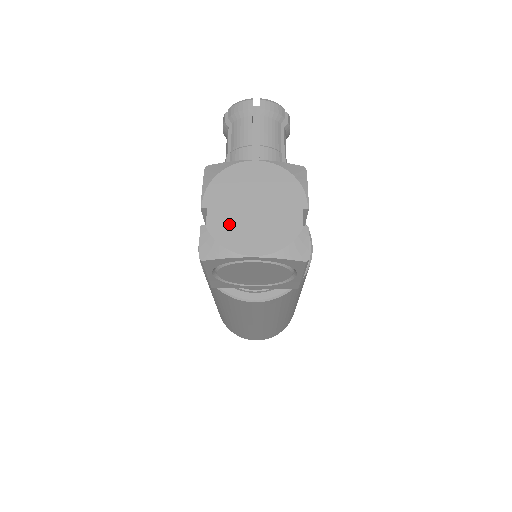
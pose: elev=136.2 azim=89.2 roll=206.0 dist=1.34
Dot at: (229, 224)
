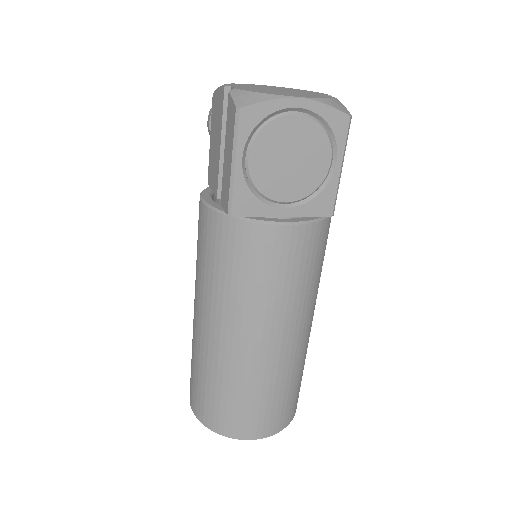
Dot at: (260, 90)
